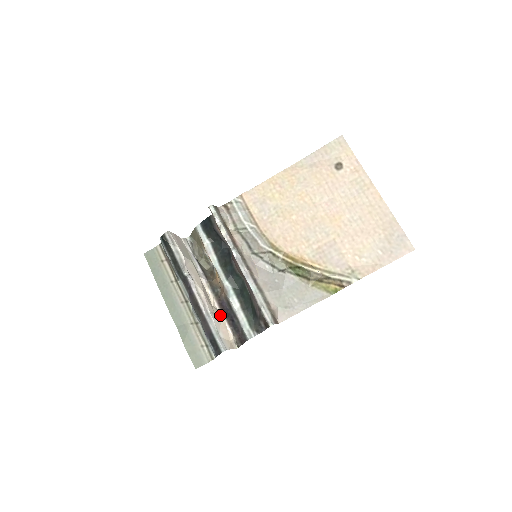
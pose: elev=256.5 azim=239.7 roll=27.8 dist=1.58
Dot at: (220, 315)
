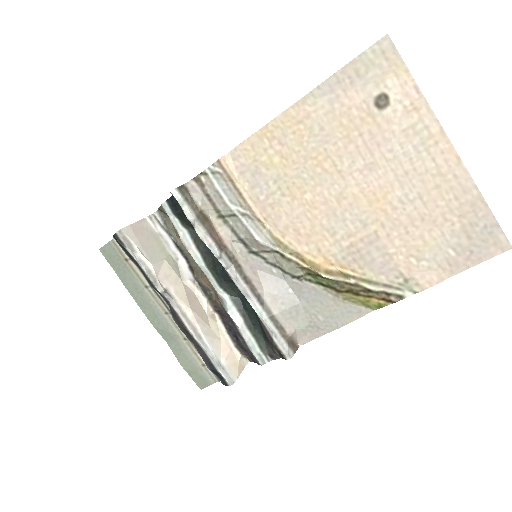
Dot at: (219, 327)
